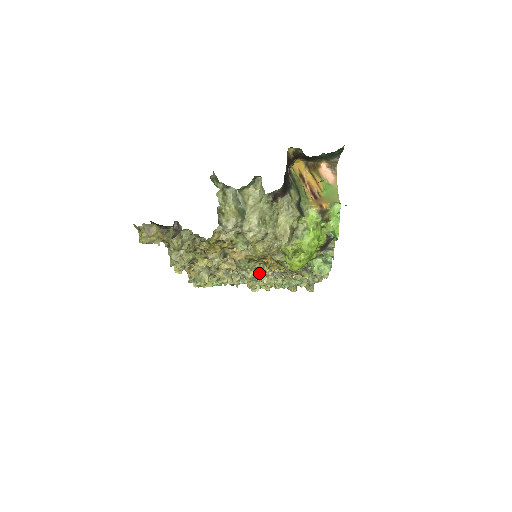
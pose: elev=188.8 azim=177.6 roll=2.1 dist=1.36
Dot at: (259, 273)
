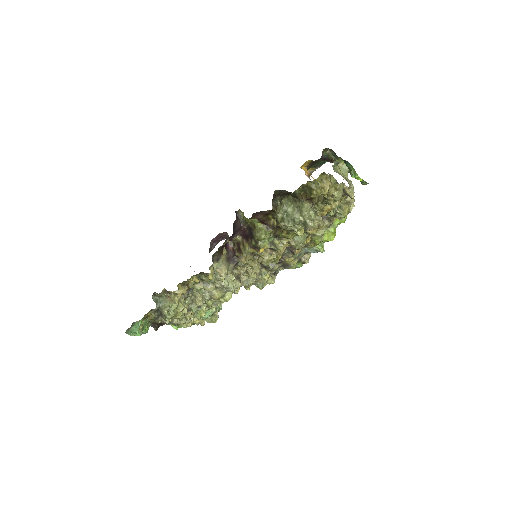
Dot at: (253, 275)
